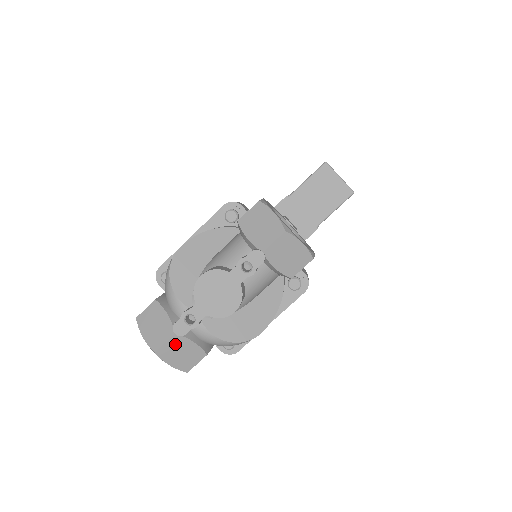
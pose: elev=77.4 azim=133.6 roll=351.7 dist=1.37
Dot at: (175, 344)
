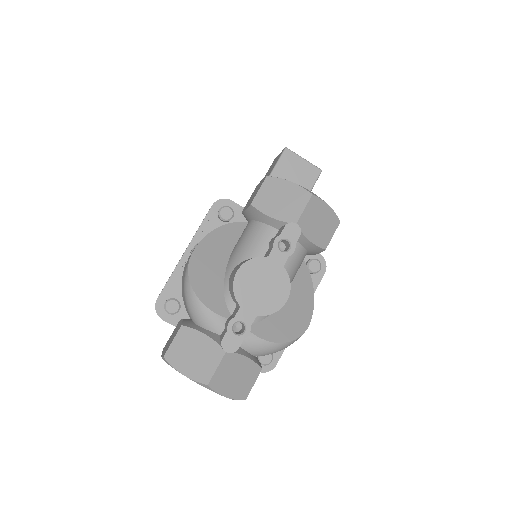
Dot at: (228, 366)
